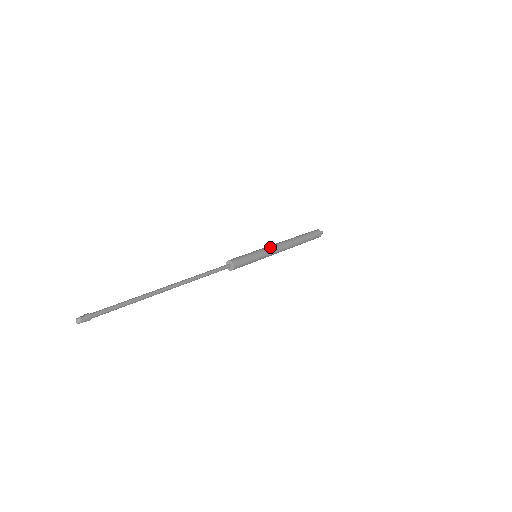
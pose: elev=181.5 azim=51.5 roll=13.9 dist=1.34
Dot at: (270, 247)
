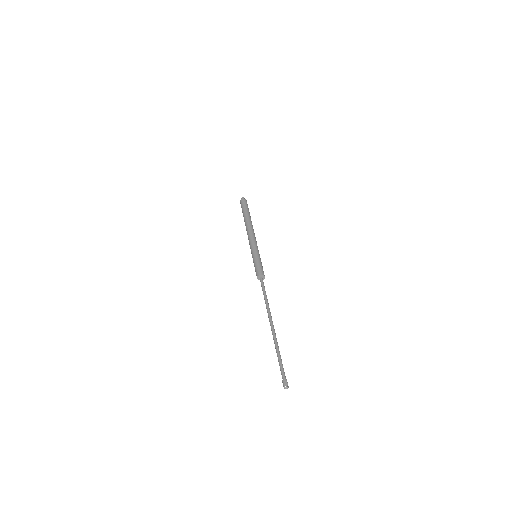
Dot at: (256, 243)
